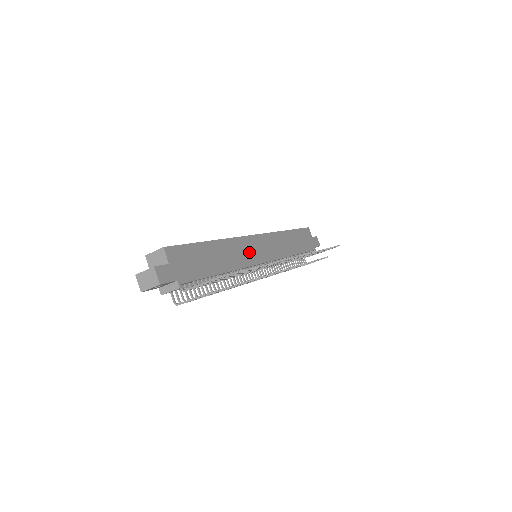
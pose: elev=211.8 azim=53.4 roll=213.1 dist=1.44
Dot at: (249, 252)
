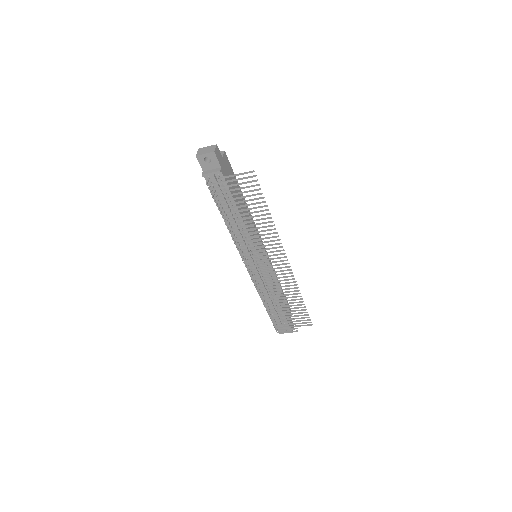
Dot at: occluded
